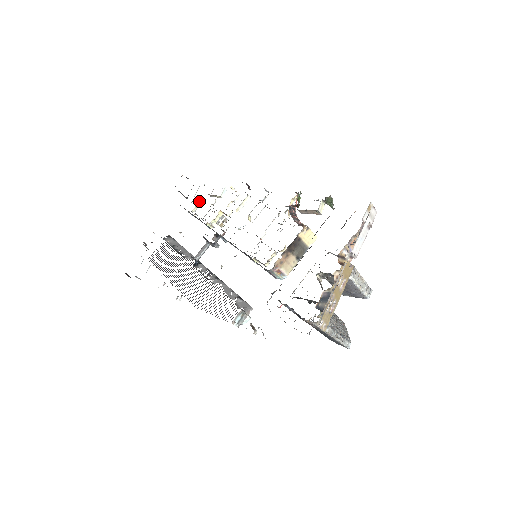
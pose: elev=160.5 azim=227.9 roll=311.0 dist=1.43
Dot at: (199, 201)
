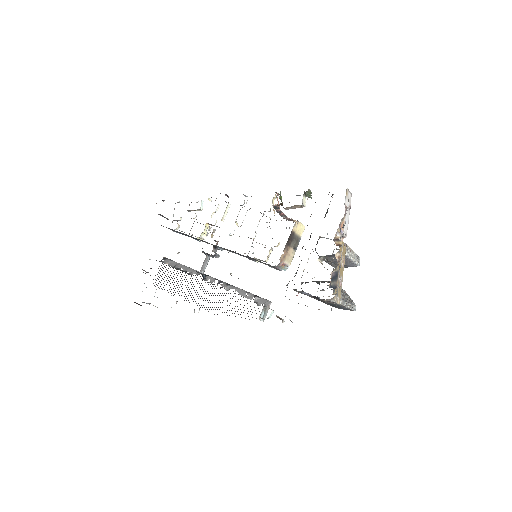
Dot at: (180, 218)
